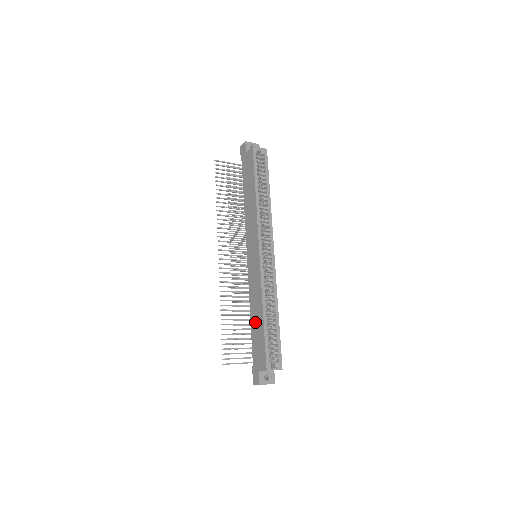
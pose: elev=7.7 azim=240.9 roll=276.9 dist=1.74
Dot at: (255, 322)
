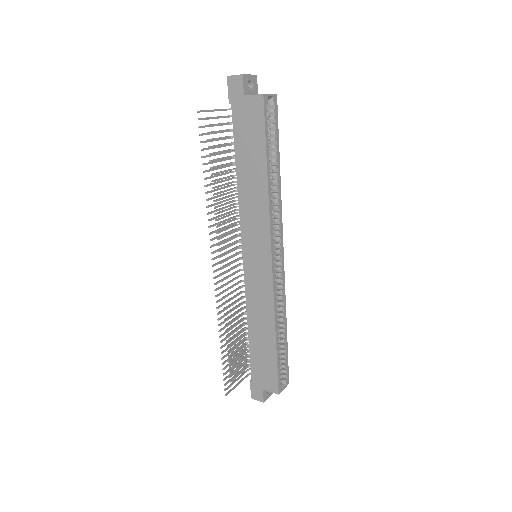
Dot at: (258, 340)
